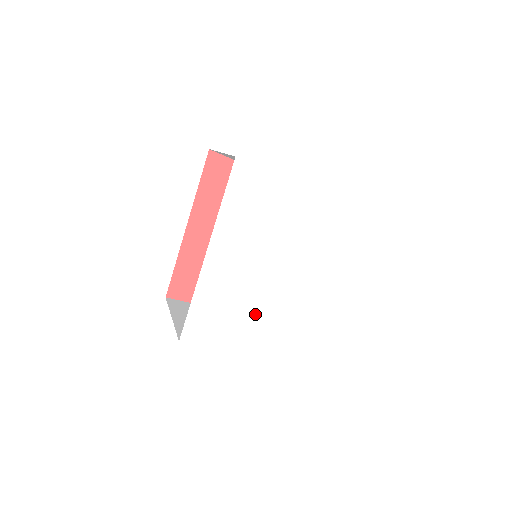
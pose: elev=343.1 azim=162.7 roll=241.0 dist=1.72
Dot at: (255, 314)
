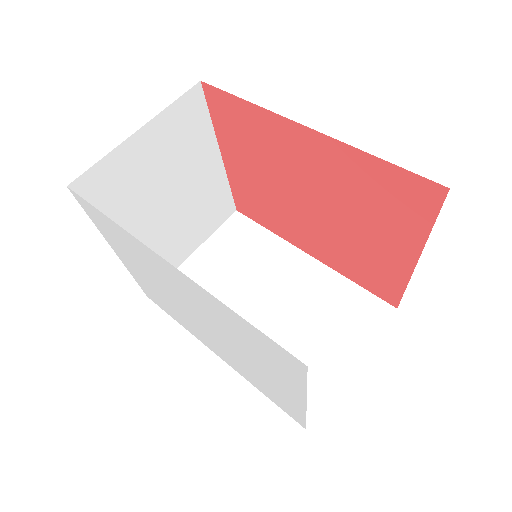
Dot at: (150, 278)
